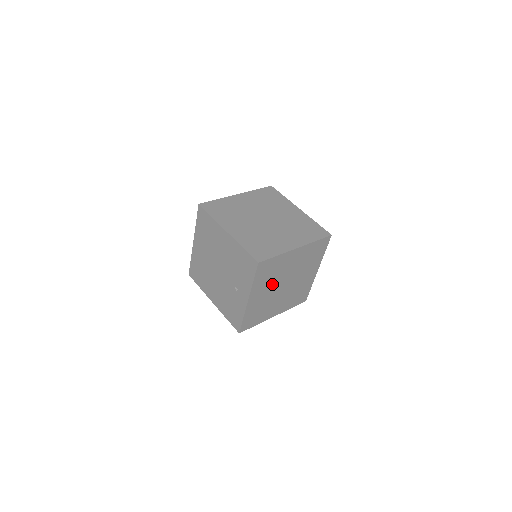
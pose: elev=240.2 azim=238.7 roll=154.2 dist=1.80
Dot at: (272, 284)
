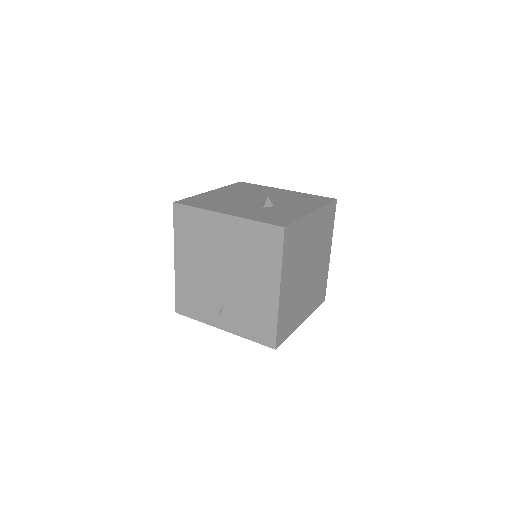
Dot at: occluded
